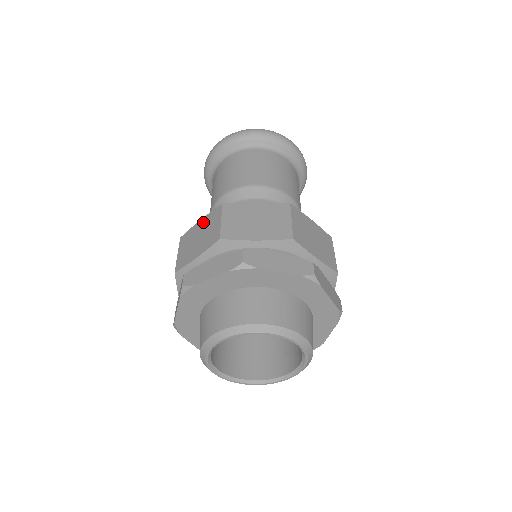
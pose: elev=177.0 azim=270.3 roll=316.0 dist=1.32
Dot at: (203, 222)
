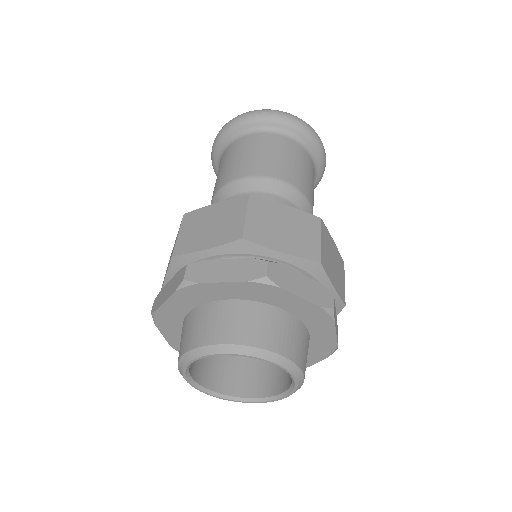
Dot at: (176, 237)
